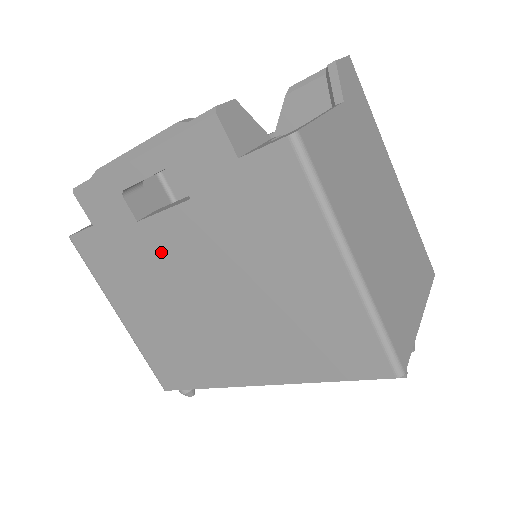
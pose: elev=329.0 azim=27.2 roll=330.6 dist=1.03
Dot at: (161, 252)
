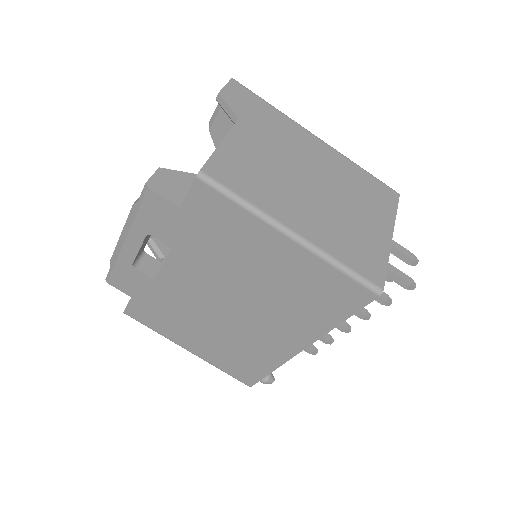
Dot at: (180, 292)
